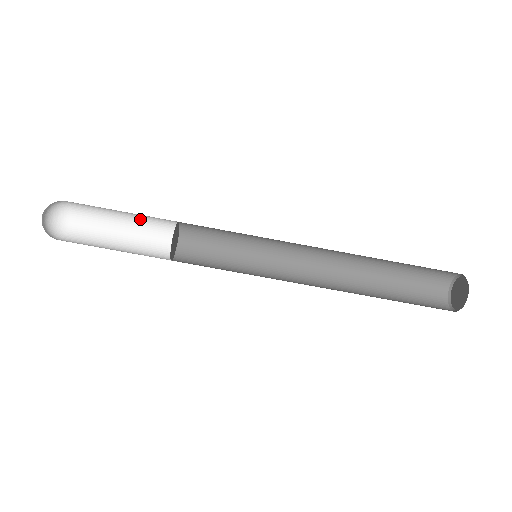
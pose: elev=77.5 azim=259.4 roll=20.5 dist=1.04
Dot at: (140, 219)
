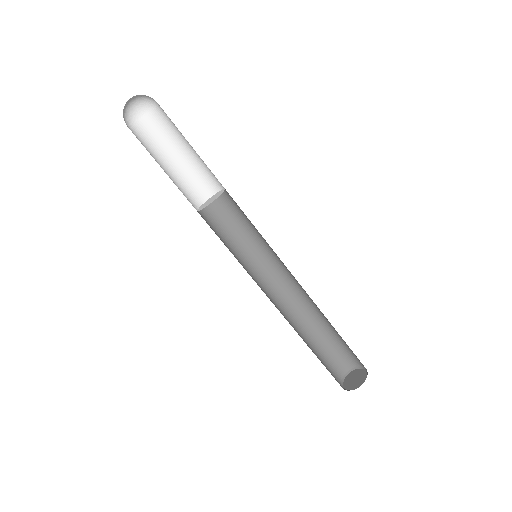
Dot at: (186, 170)
